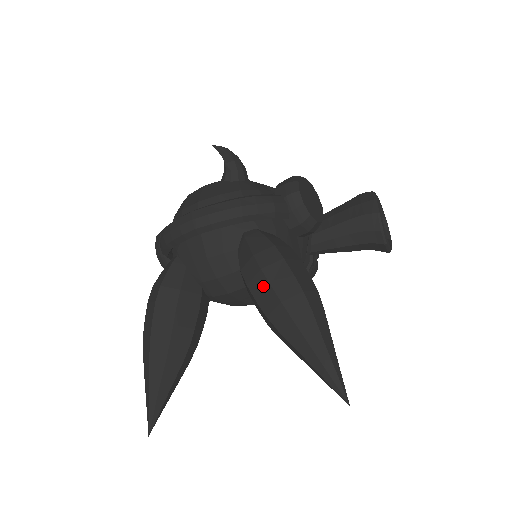
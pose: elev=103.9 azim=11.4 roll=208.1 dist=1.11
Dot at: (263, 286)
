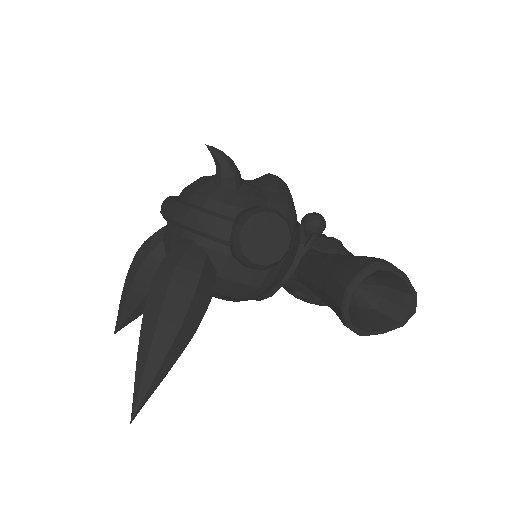
Dot at: (149, 292)
